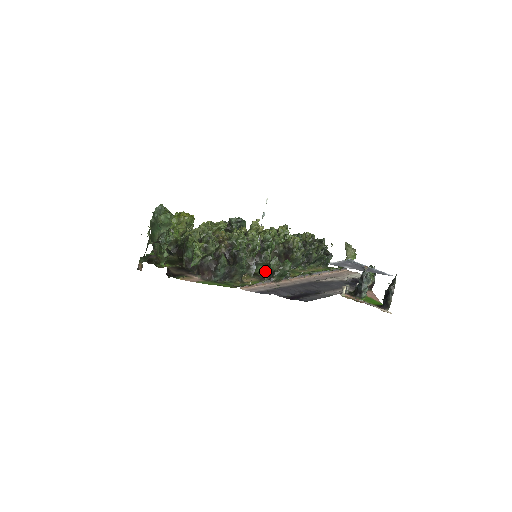
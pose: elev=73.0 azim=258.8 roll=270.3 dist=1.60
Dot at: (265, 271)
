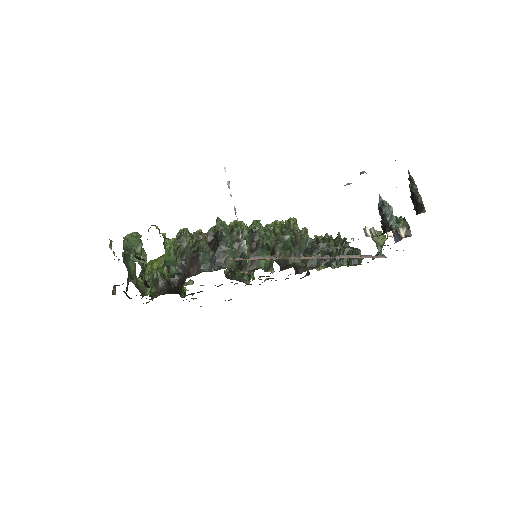
Dot at: occluded
